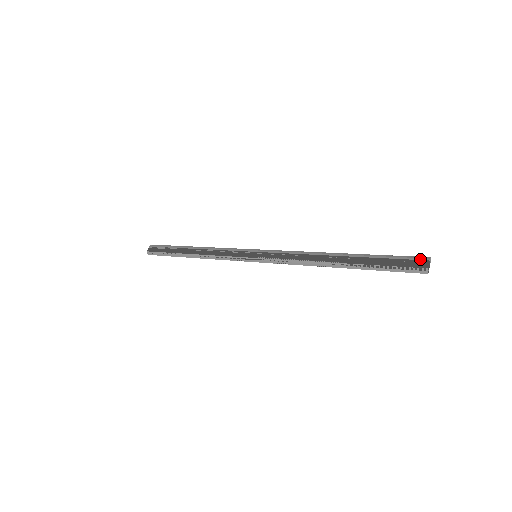
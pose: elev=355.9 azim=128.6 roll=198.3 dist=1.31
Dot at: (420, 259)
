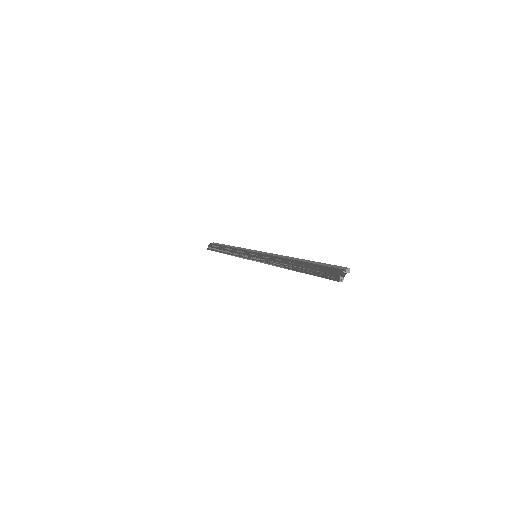
Dot at: (340, 268)
